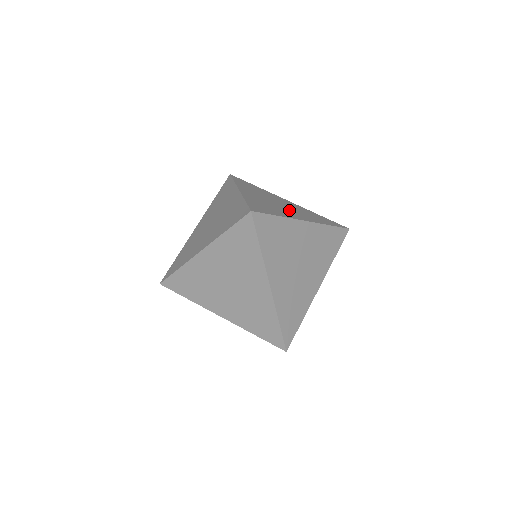
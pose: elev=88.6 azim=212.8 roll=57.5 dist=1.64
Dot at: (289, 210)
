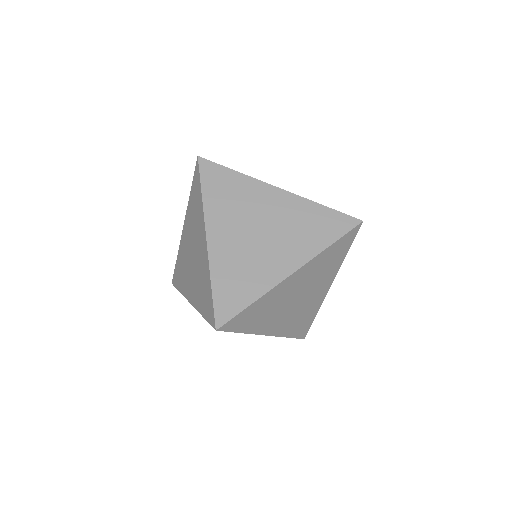
Dot at: occluded
